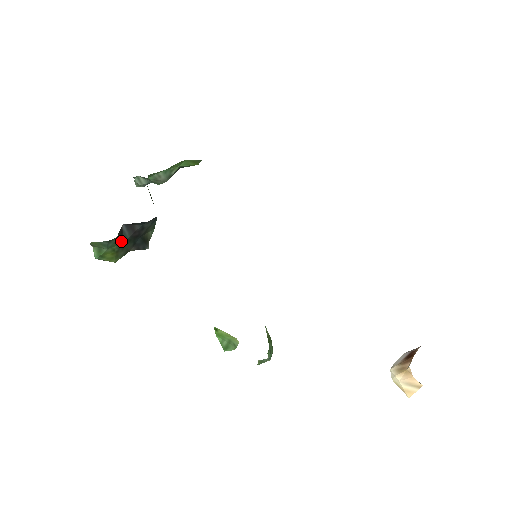
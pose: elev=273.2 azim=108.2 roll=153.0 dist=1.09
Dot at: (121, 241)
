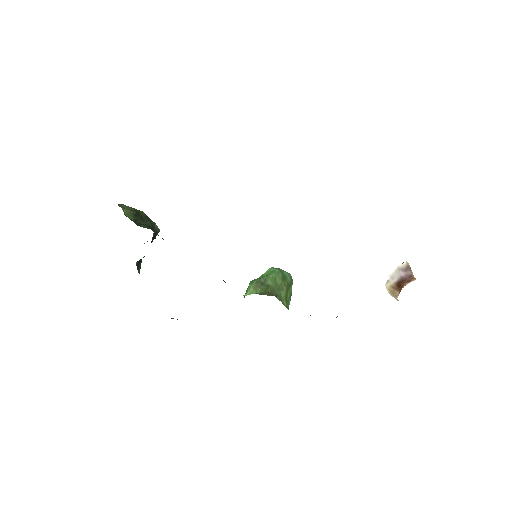
Dot at: (141, 261)
